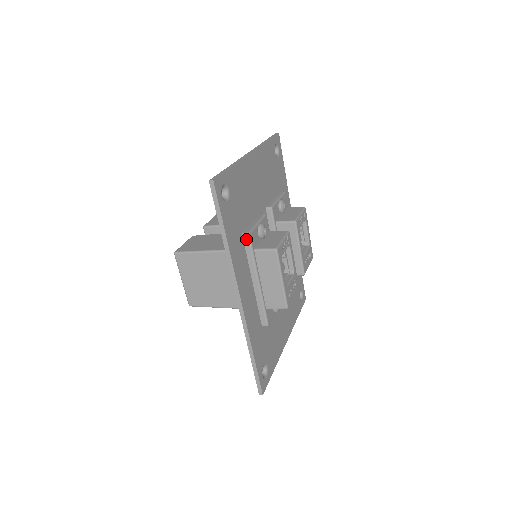
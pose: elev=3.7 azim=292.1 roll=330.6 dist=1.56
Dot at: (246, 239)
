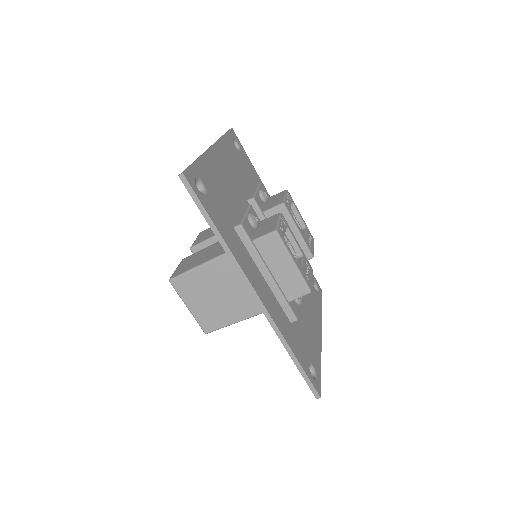
Dot at: (240, 232)
